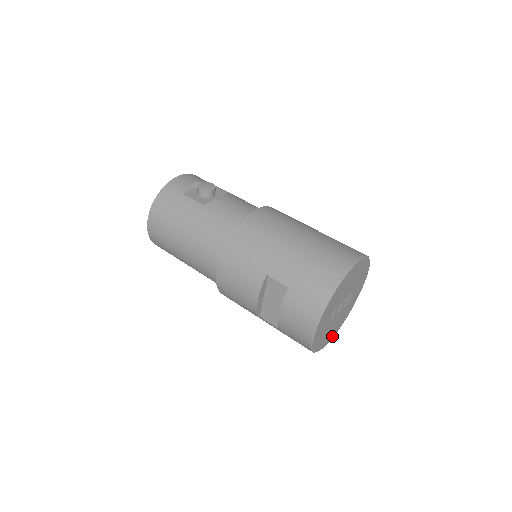
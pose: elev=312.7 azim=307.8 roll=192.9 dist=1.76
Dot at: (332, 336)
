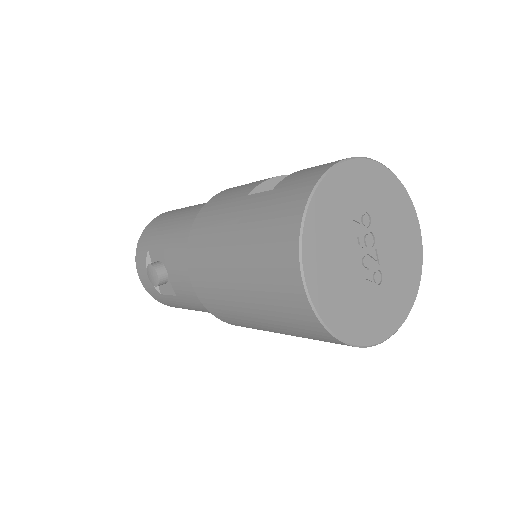
Dot at: (313, 286)
